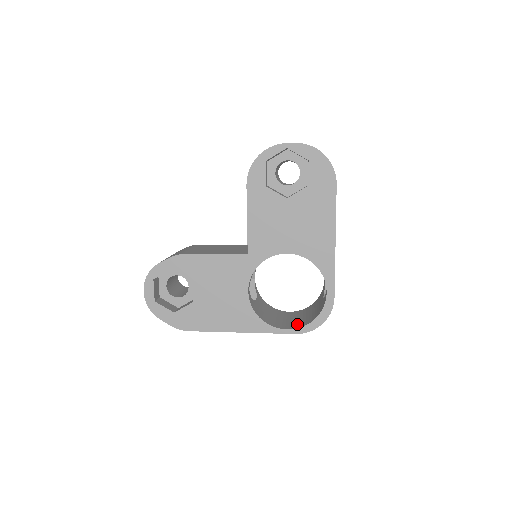
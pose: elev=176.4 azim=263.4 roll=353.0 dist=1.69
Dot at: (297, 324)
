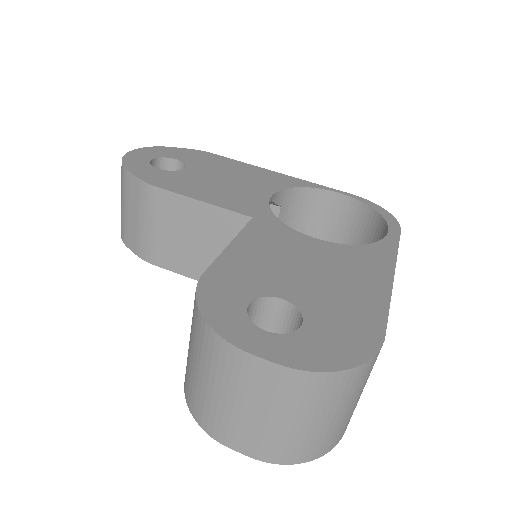
Dot at: occluded
